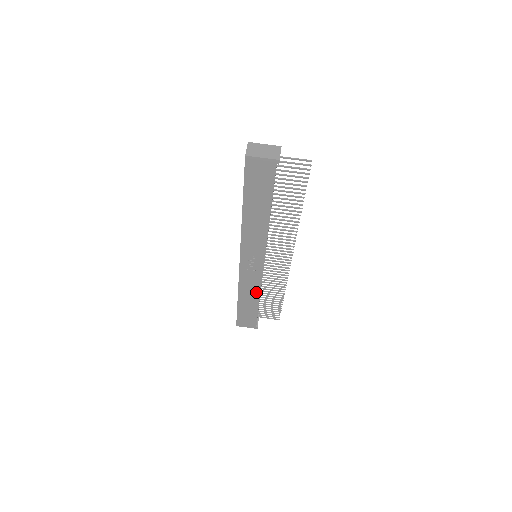
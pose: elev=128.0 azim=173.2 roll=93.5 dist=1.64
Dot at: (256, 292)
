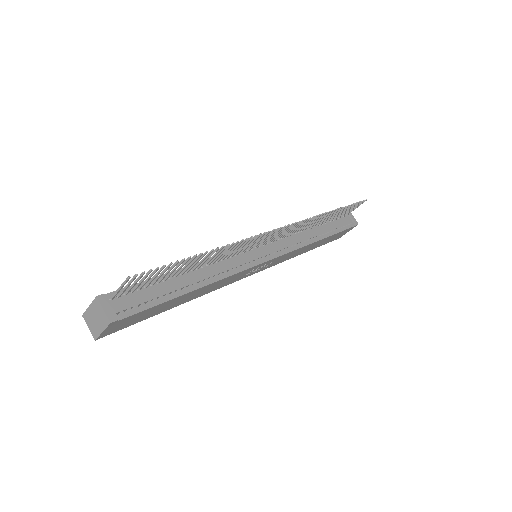
Dot at: (305, 247)
